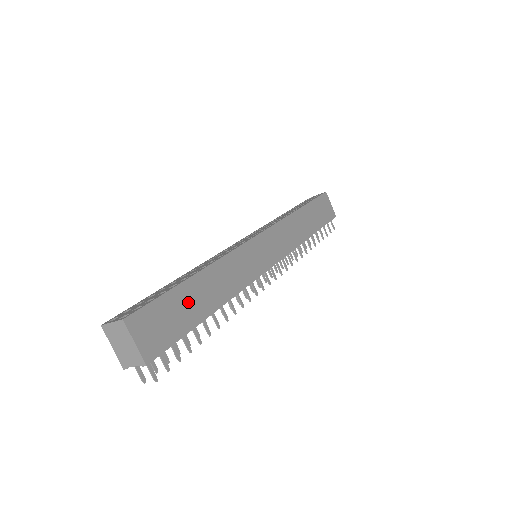
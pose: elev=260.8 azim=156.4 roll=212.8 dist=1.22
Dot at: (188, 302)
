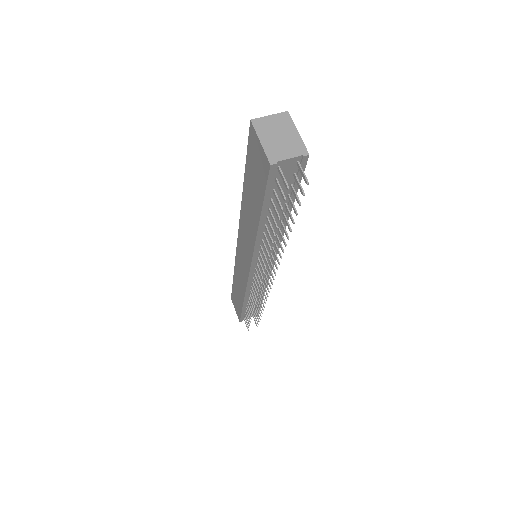
Dot at: occluded
